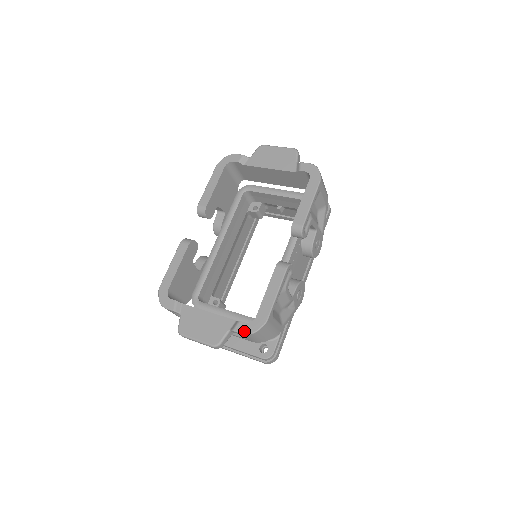
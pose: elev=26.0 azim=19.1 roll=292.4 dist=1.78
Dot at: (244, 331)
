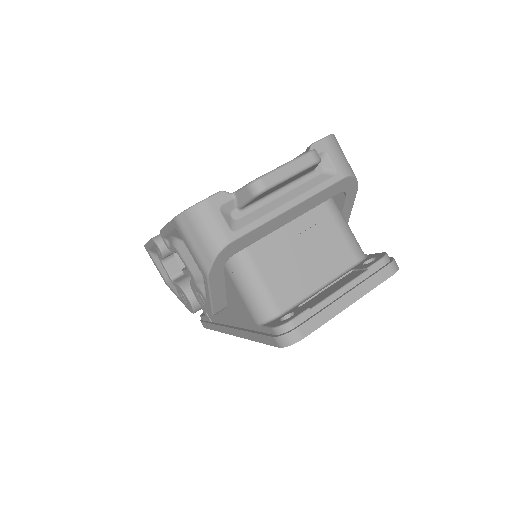
Dot at: (322, 138)
